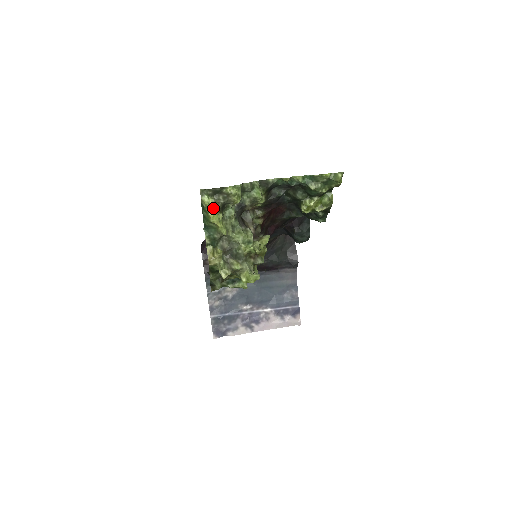
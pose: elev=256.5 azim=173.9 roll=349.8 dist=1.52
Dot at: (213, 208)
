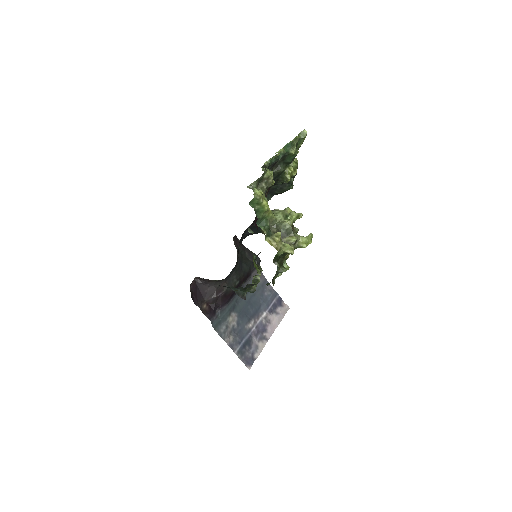
Dot at: (263, 197)
